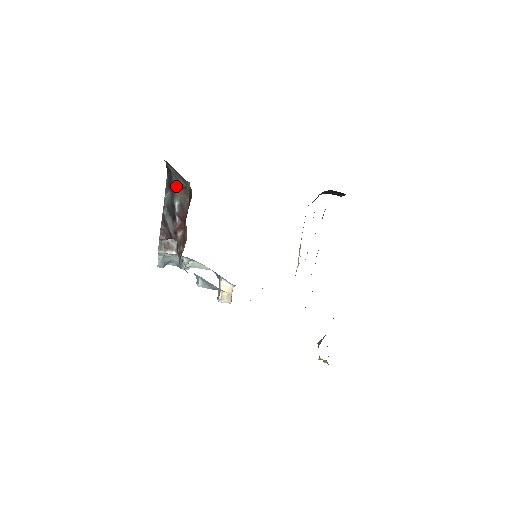
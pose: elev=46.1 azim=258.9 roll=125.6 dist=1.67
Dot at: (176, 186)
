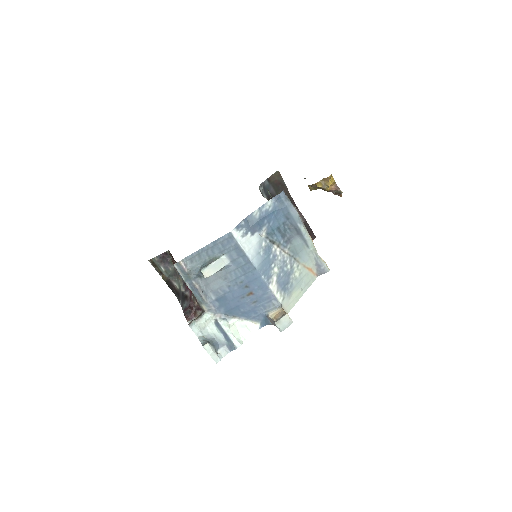
Dot at: (176, 282)
